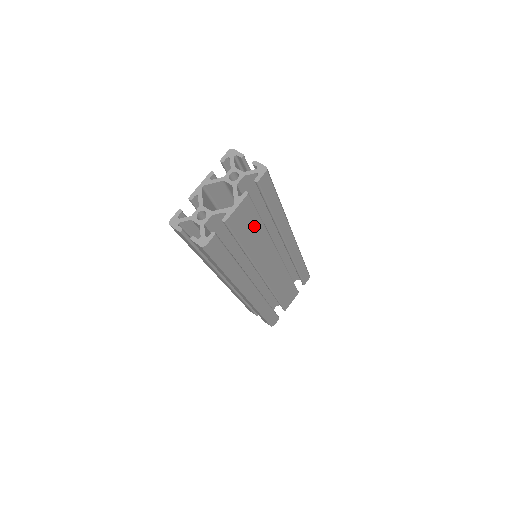
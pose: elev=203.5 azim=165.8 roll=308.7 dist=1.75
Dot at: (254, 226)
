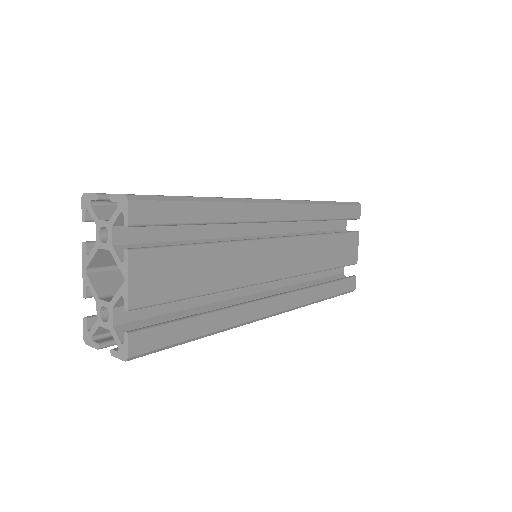
Dot at: (192, 262)
